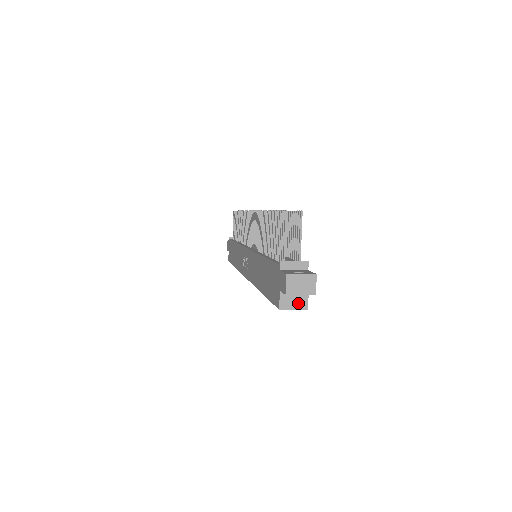
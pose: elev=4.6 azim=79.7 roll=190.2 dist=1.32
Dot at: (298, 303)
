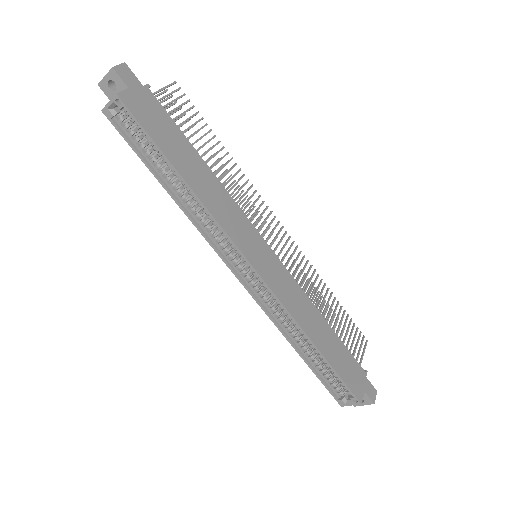
Dot at: (115, 98)
